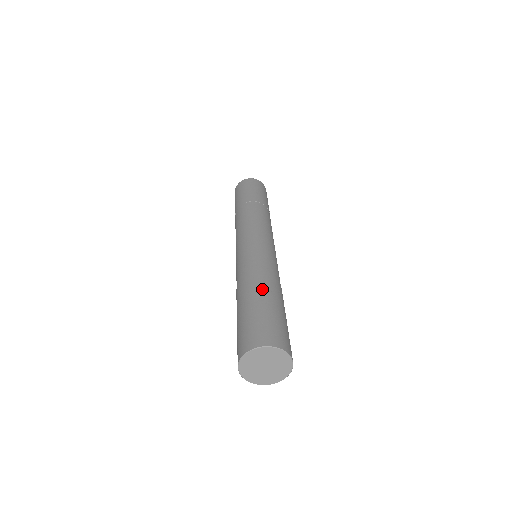
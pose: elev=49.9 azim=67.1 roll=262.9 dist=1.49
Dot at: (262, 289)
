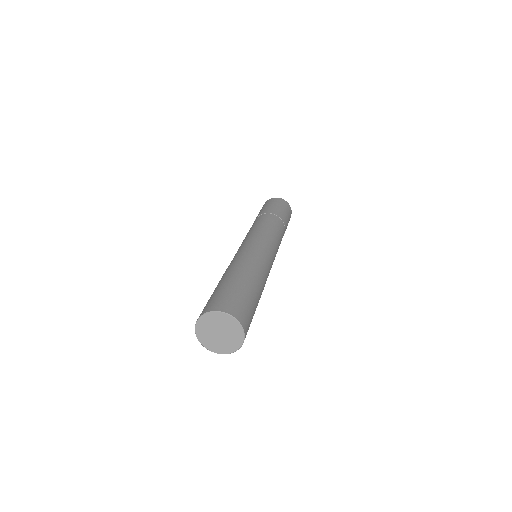
Dot at: (223, 277)
